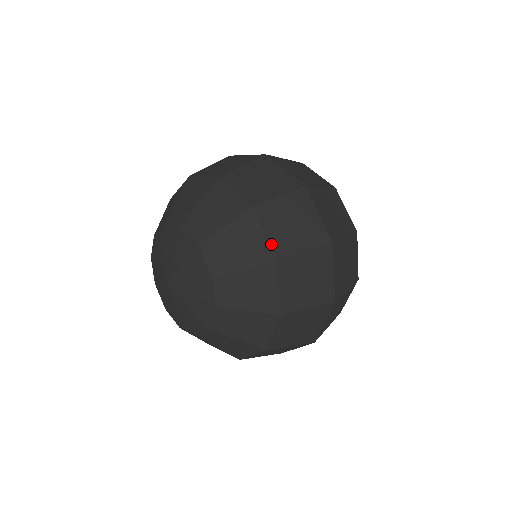
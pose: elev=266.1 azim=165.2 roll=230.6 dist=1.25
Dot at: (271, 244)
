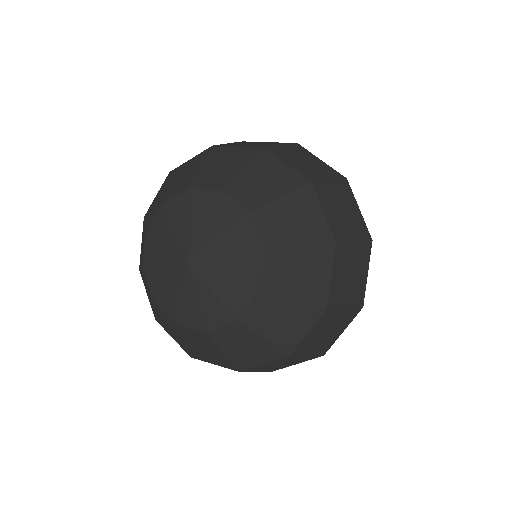
Dot at: (250, 147)
